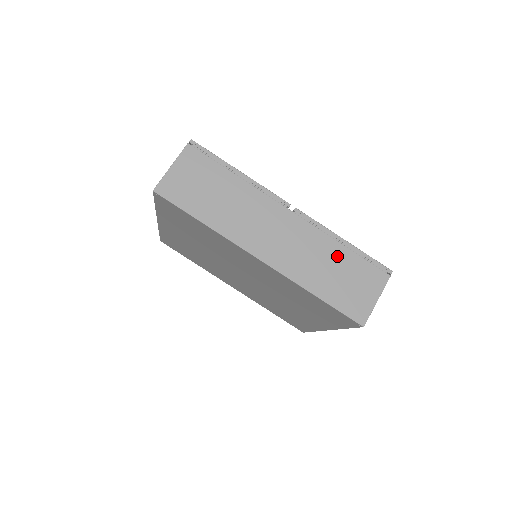
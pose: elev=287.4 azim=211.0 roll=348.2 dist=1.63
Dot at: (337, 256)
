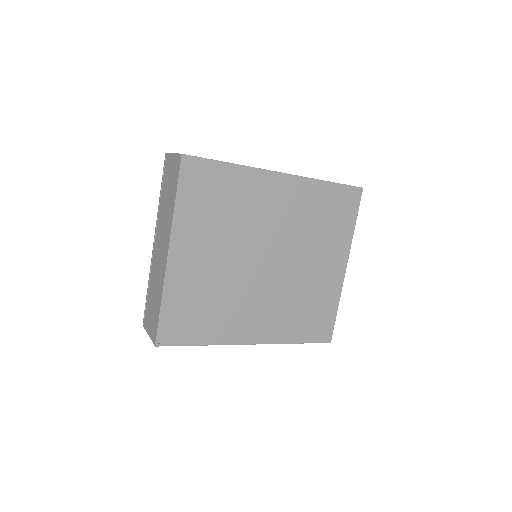
Dot at: occluded
